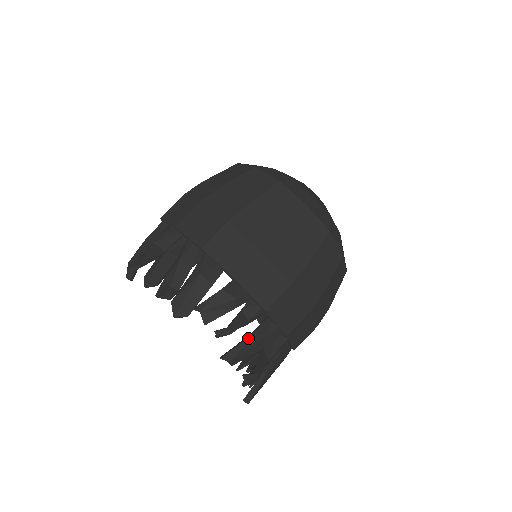
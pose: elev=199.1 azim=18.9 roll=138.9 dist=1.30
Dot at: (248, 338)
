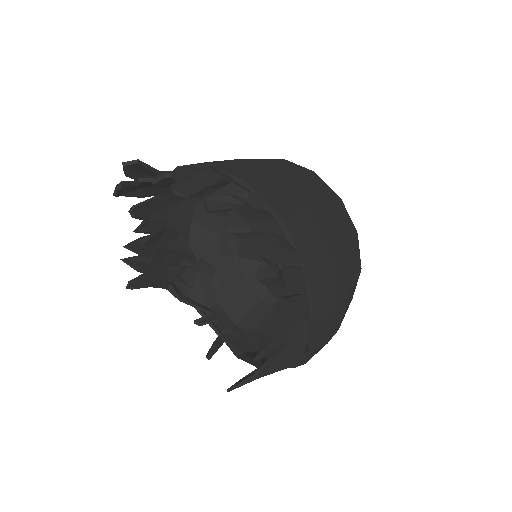
Dot at: (263, 232)
